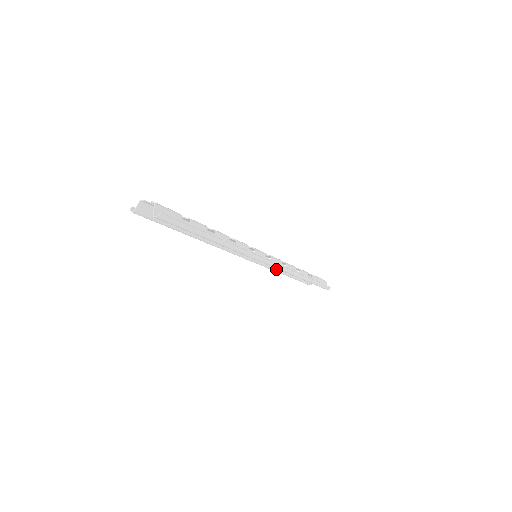
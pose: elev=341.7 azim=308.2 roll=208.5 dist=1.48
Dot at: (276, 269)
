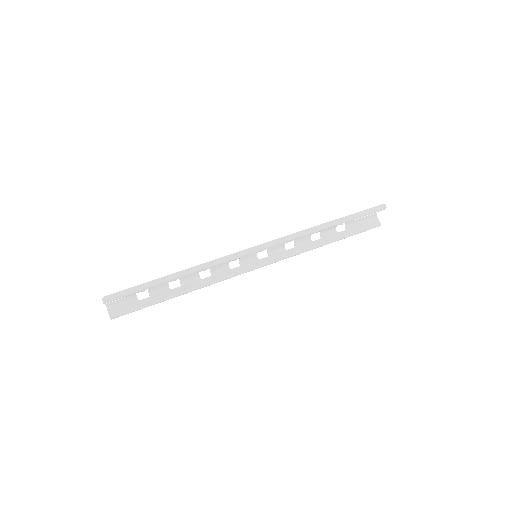
Dot at: (308, 247)
